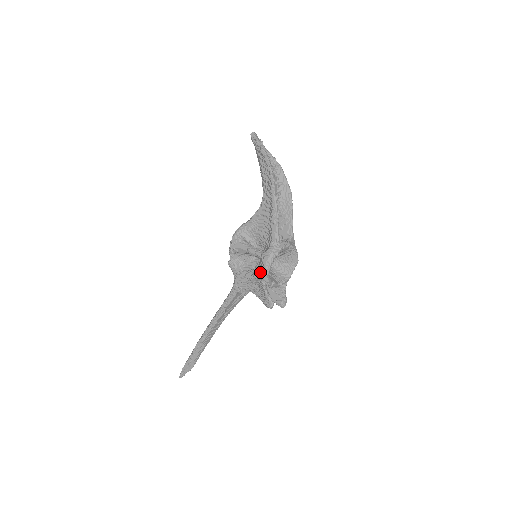
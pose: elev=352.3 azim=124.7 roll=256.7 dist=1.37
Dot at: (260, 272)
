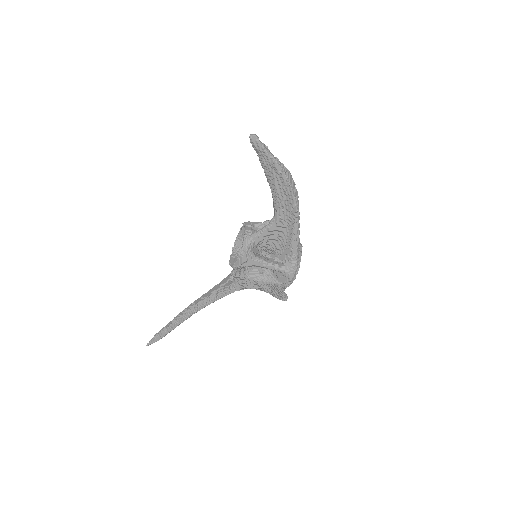
Dot at: (281, 283)
